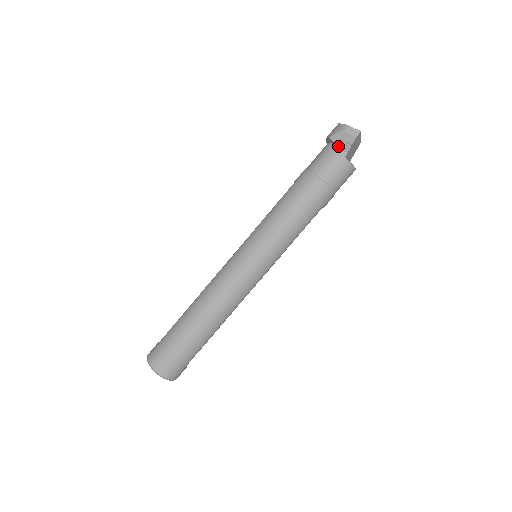
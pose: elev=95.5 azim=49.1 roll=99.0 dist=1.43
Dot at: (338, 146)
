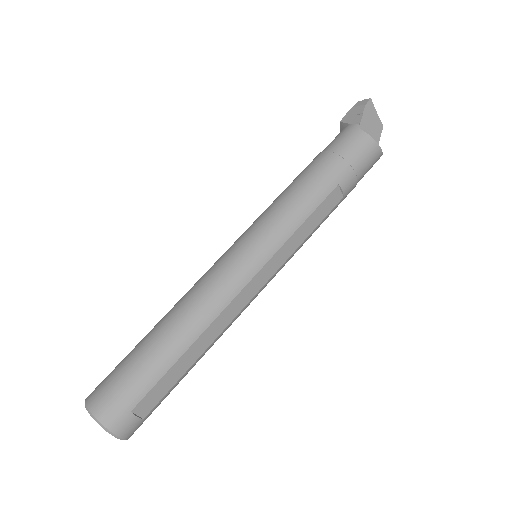
Dot at: (349, 123)
